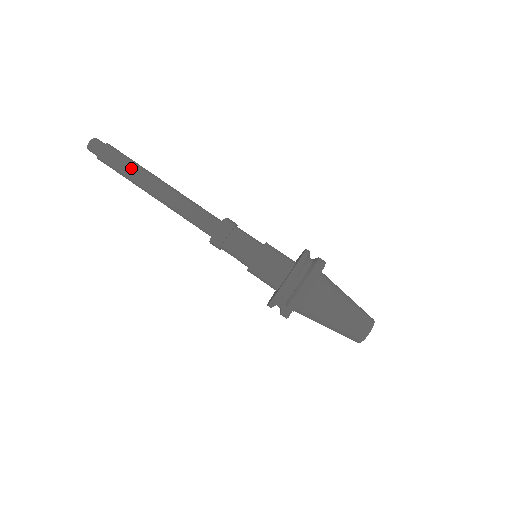
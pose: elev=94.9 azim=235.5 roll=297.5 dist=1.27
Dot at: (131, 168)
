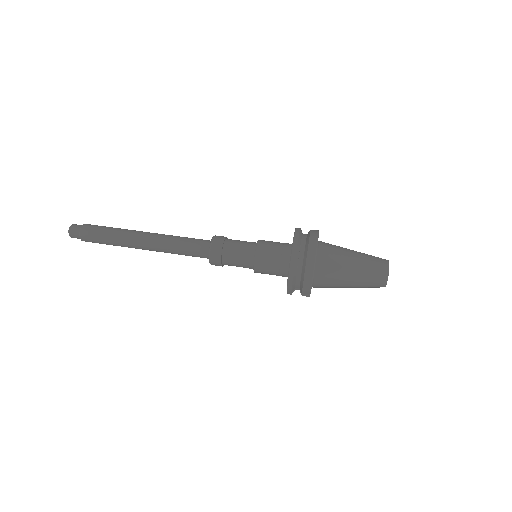
Dot at: (113, 238)
